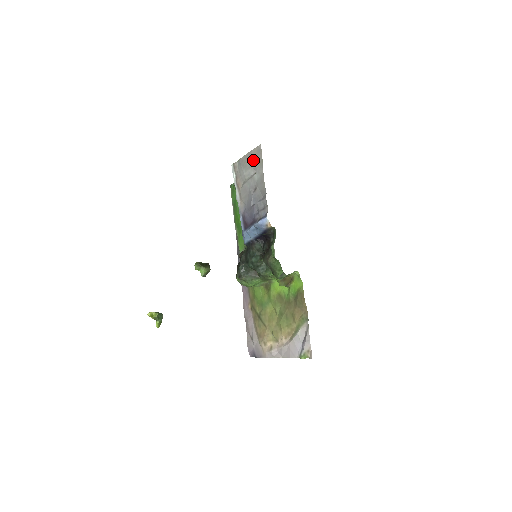
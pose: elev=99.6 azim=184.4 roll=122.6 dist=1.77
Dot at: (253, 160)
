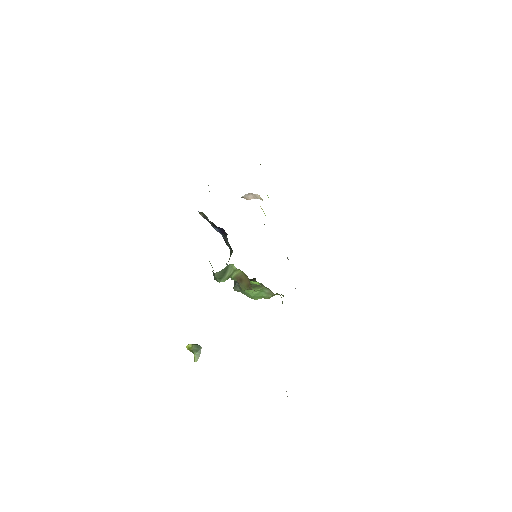
Dot at: occluded
